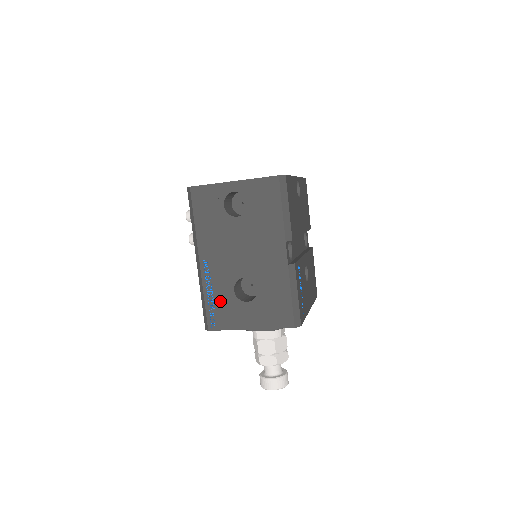
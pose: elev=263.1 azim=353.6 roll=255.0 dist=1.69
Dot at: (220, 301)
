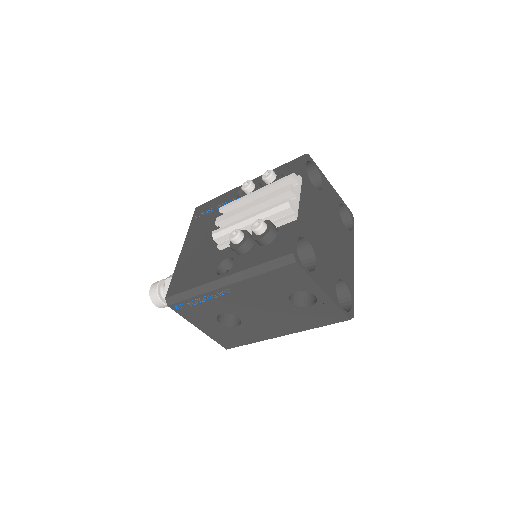
Dot at: (202, 308)
